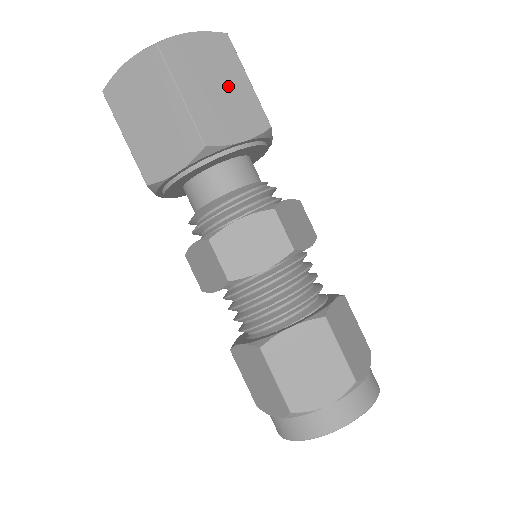
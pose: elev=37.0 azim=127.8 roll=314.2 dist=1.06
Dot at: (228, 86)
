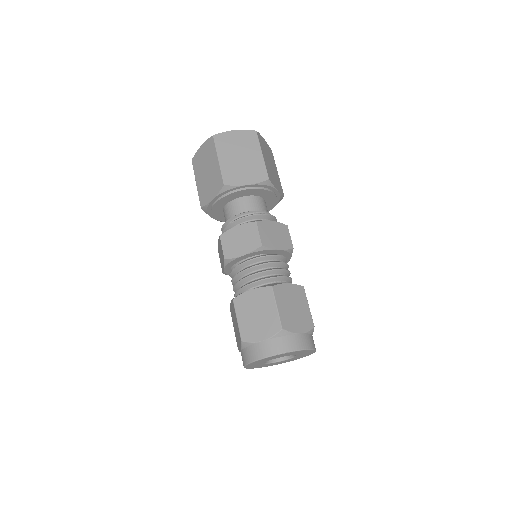
Dot at: (248, 157)
